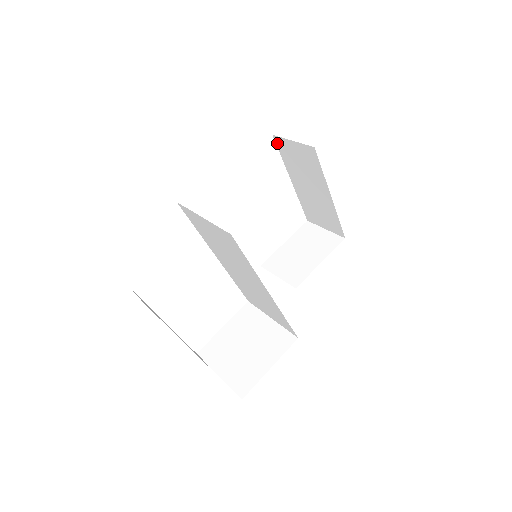
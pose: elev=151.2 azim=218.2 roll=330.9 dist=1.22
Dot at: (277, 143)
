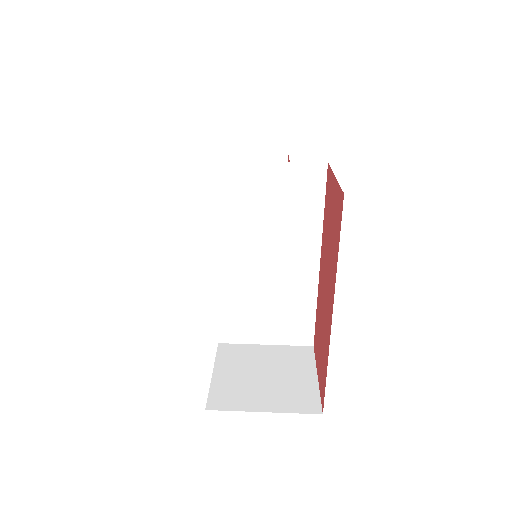
Dot at: occluded
